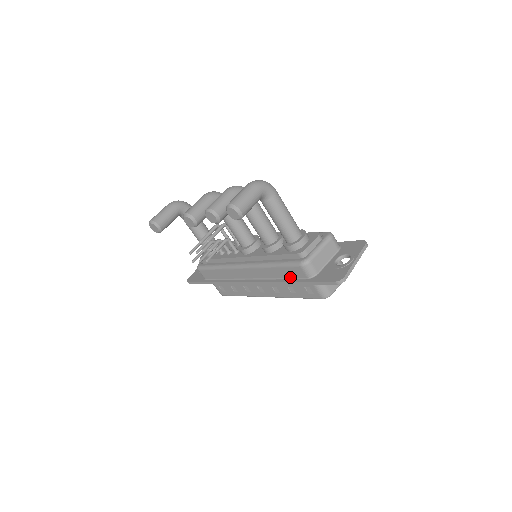
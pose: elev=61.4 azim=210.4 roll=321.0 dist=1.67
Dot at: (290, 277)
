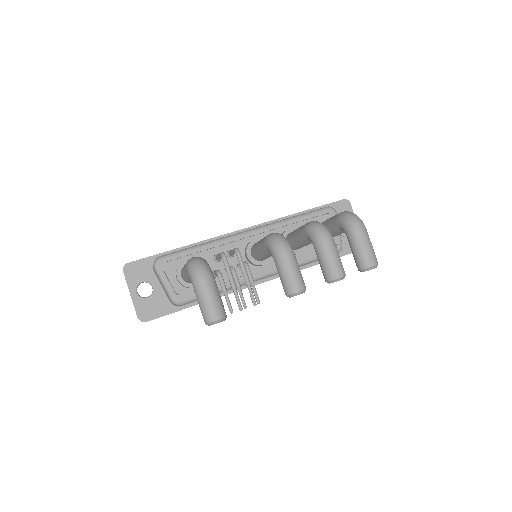
Dot at: (314, 262)
